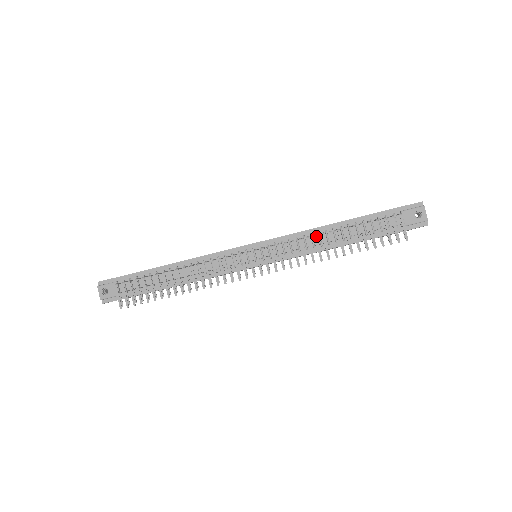
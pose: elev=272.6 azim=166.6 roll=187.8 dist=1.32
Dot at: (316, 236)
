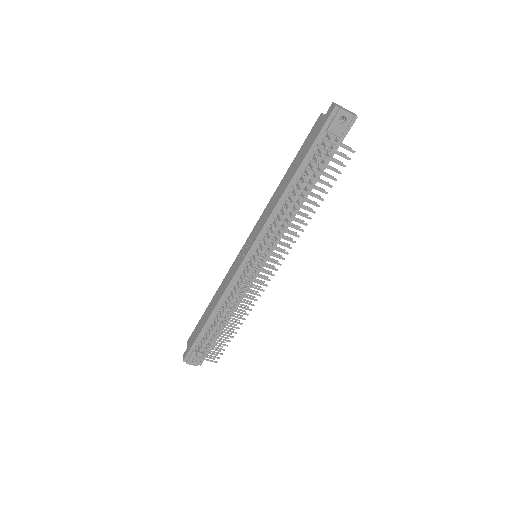
Dot at: (286, 216)
